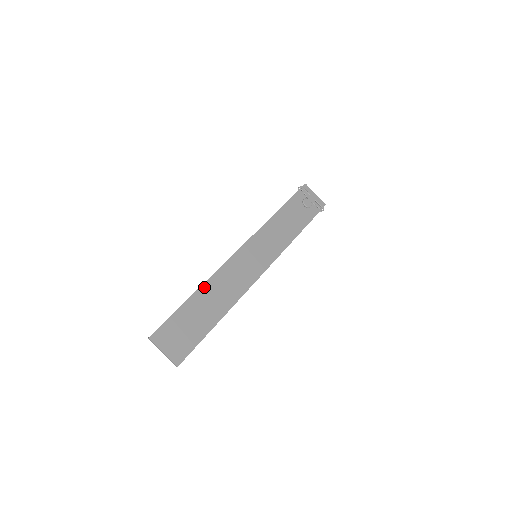
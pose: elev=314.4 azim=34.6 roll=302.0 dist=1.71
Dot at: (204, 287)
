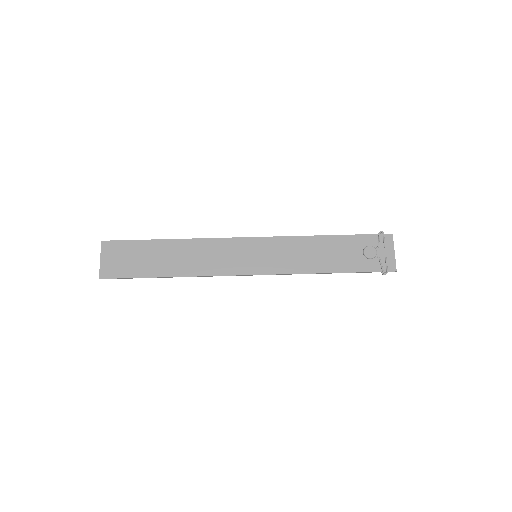
Dot at: (180, 242)
